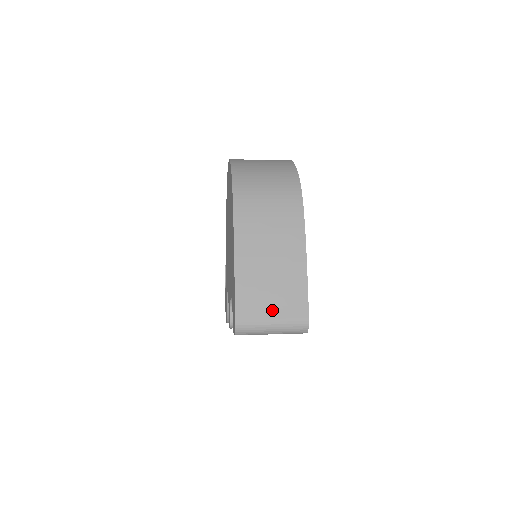
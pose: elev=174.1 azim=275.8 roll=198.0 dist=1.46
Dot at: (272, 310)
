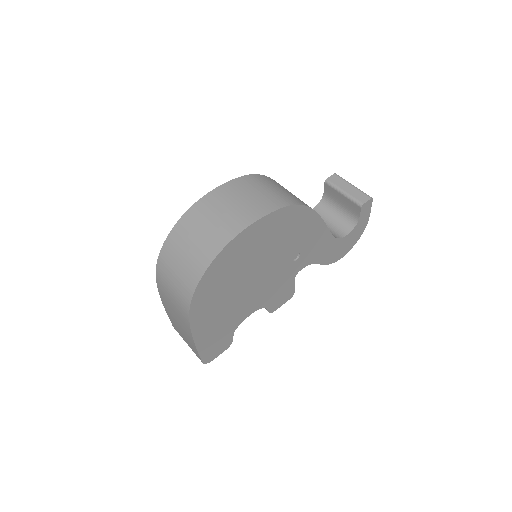
Dot at: (186, 341)
